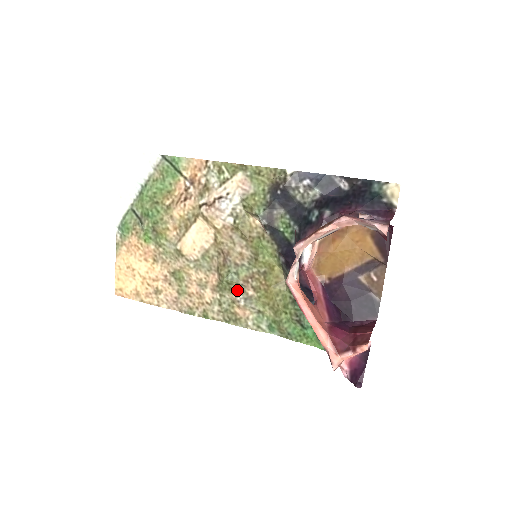
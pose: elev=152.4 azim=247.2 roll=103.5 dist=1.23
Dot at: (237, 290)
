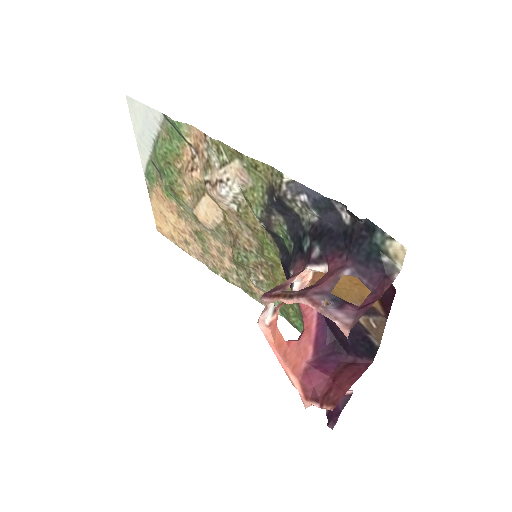
Dot at: (249, 271)
